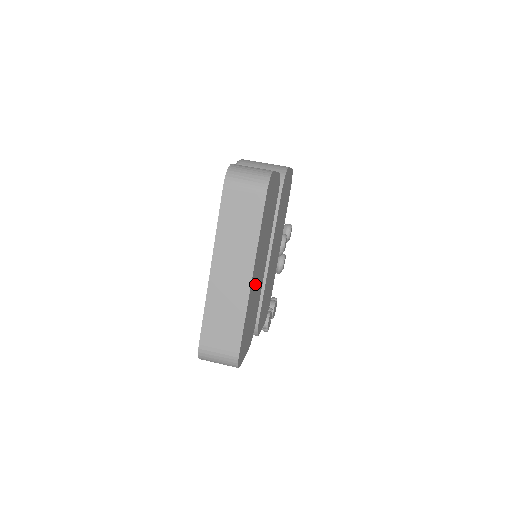
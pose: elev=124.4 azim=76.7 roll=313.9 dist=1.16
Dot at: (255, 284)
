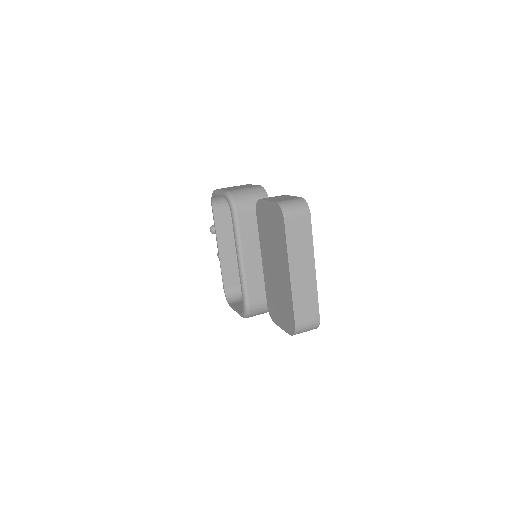
Dot at: occluded
